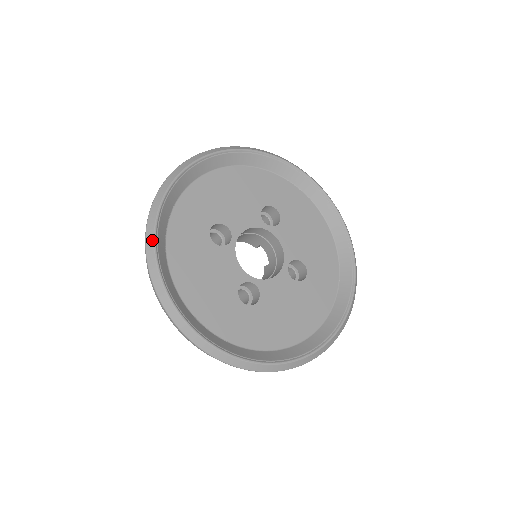
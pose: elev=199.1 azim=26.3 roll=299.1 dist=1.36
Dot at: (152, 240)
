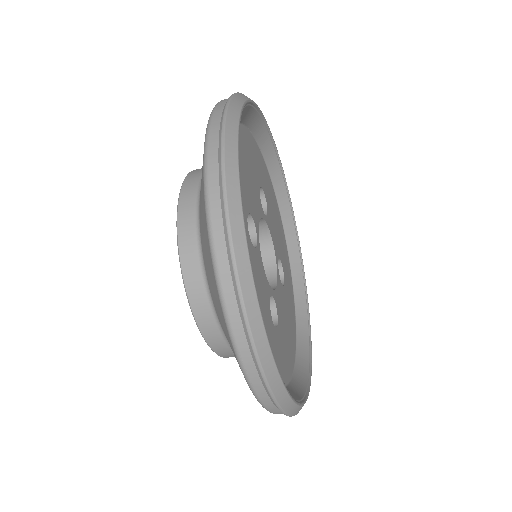
Dot at: occluded
